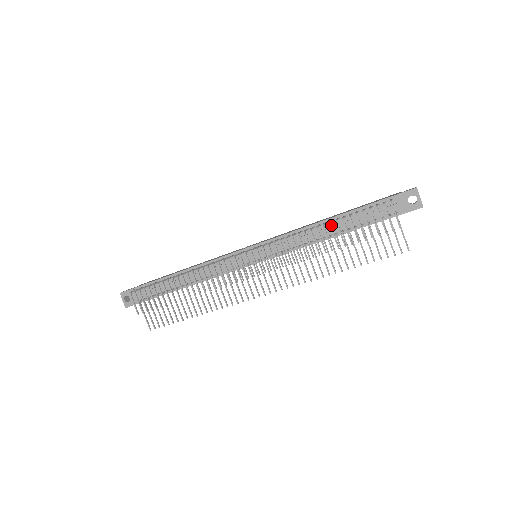
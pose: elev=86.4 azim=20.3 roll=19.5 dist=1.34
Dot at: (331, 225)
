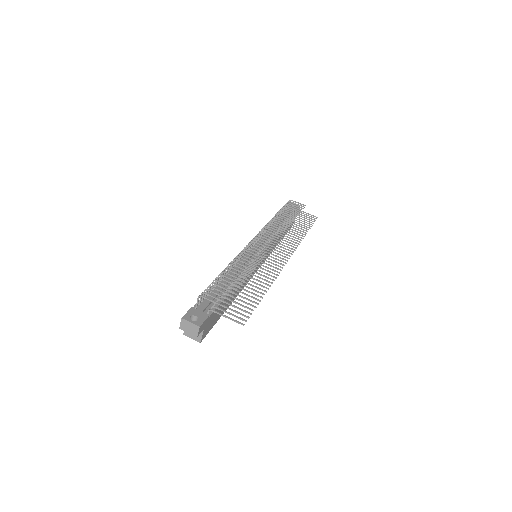
Dot at: (276, 223)
